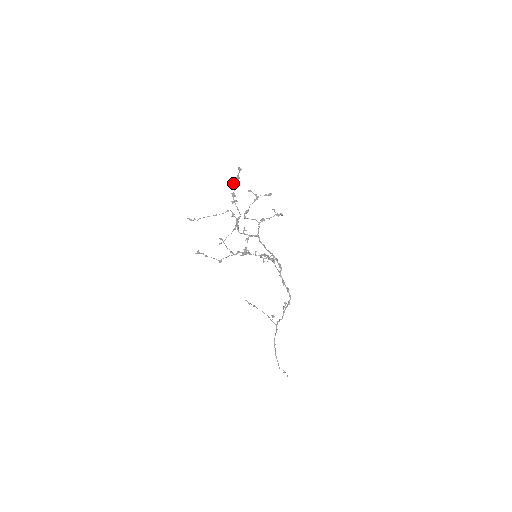
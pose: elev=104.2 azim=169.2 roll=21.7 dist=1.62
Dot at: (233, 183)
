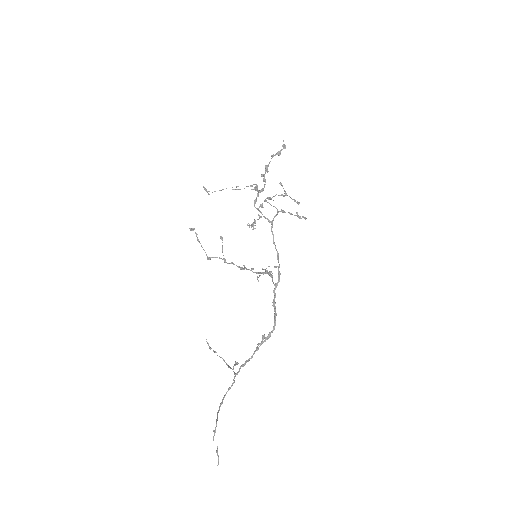
Dot at: occluded
